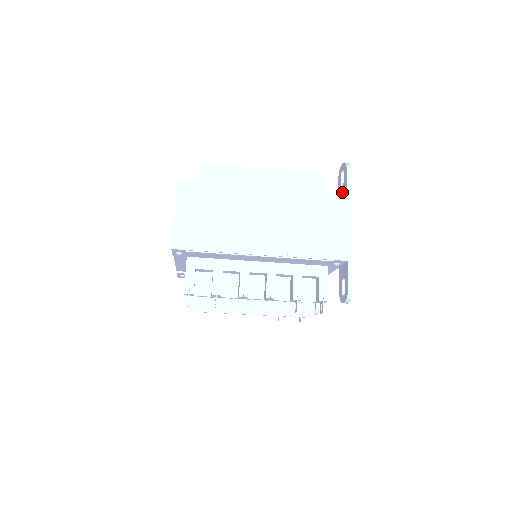
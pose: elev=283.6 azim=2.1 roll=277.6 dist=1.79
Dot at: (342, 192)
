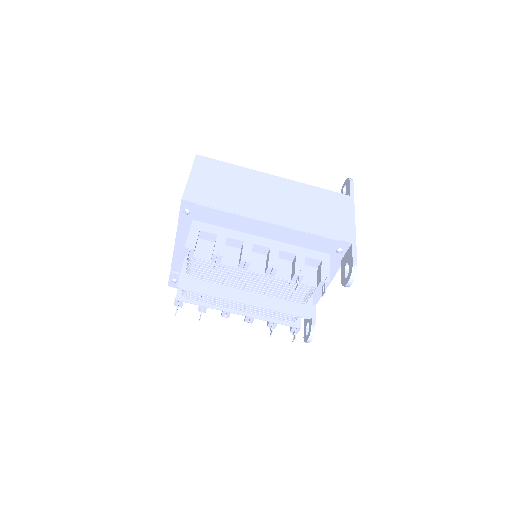
Dot at: occluded
